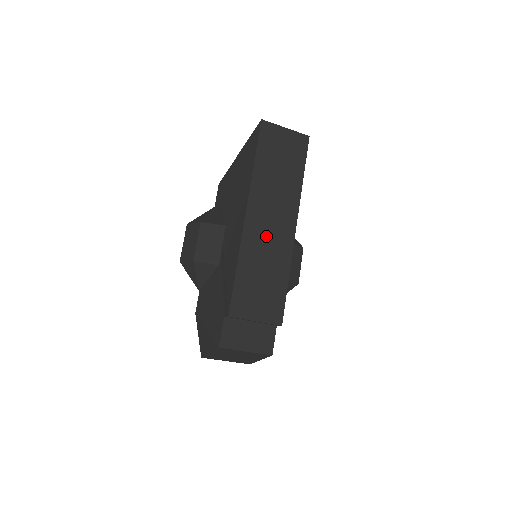
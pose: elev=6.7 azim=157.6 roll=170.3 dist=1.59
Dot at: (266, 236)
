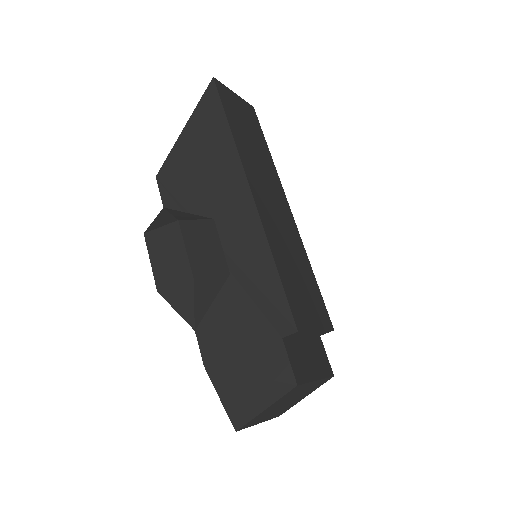
Dot at: (277, 219)
